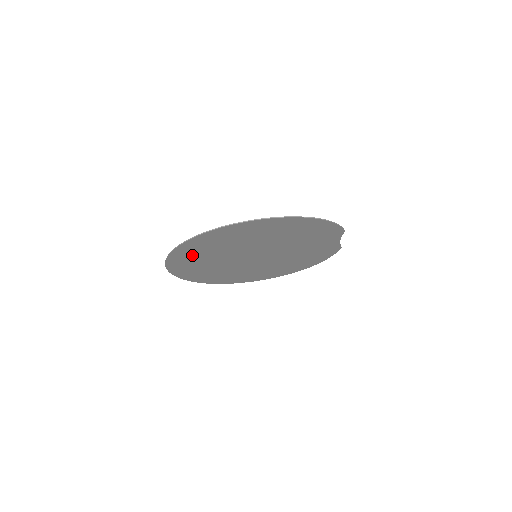
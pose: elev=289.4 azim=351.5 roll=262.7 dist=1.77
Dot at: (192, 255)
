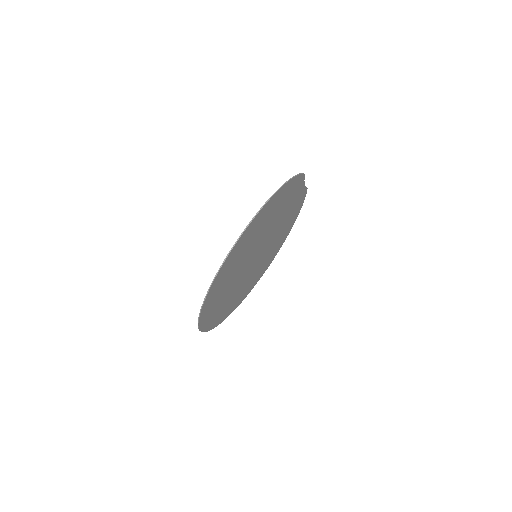
Dot at: (214, 303)
